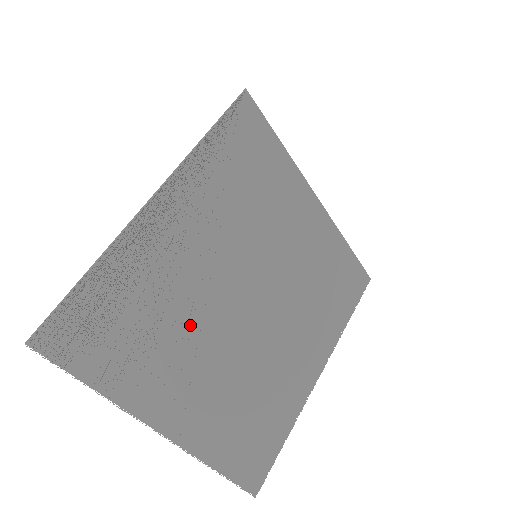
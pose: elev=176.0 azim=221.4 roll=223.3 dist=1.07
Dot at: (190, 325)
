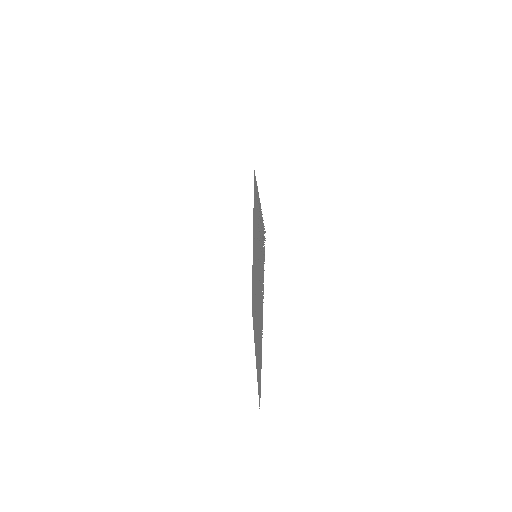
Dot at: occluded
